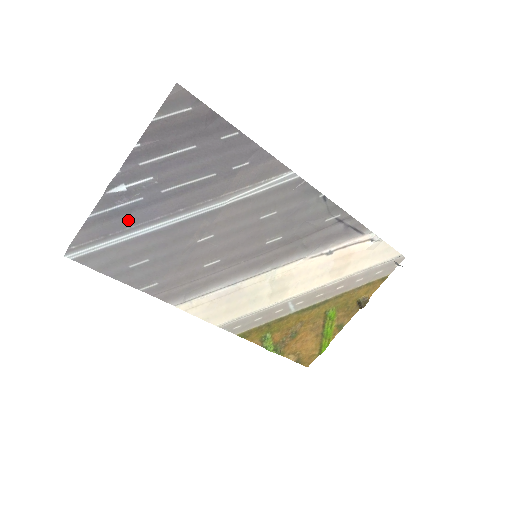
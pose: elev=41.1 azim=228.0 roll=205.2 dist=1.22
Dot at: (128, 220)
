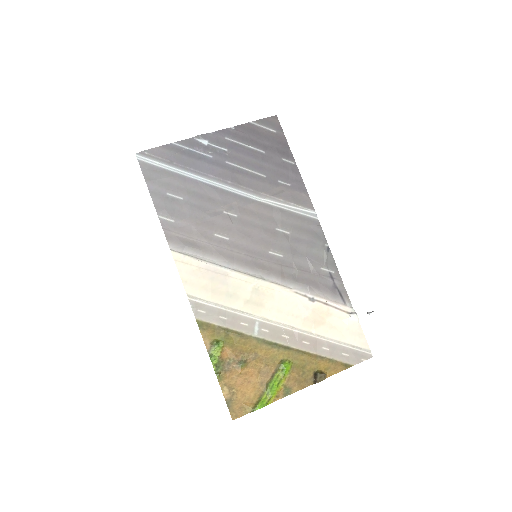
Dot at: (193, 163)
